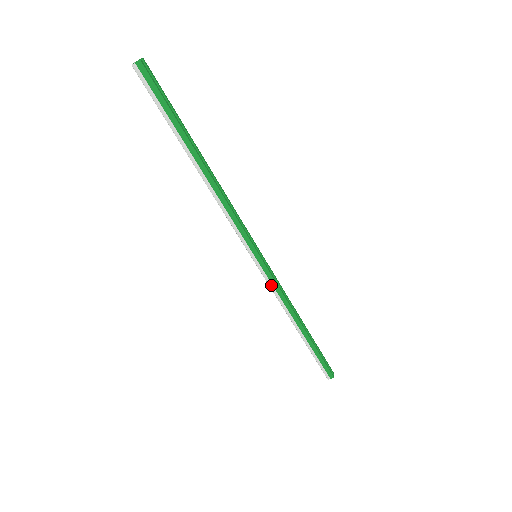
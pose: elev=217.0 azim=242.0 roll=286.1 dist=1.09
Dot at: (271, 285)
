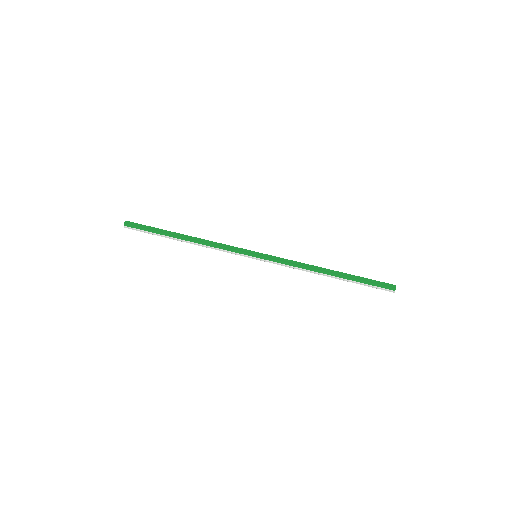
Dot at: (281, 264)
